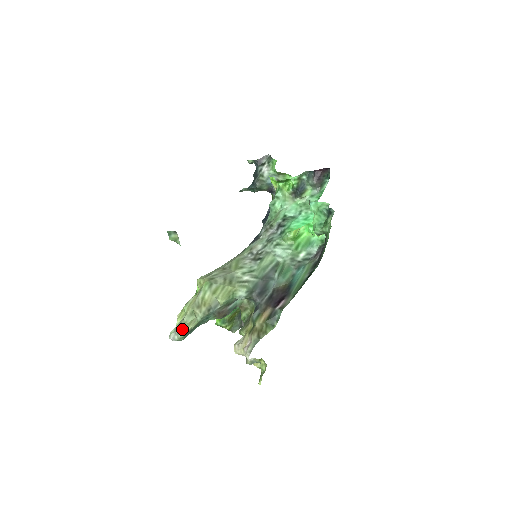
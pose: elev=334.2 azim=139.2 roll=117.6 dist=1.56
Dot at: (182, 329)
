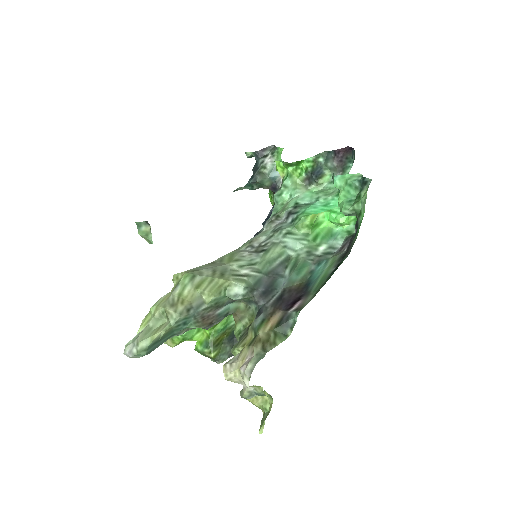
Dot at: (145, 337)
